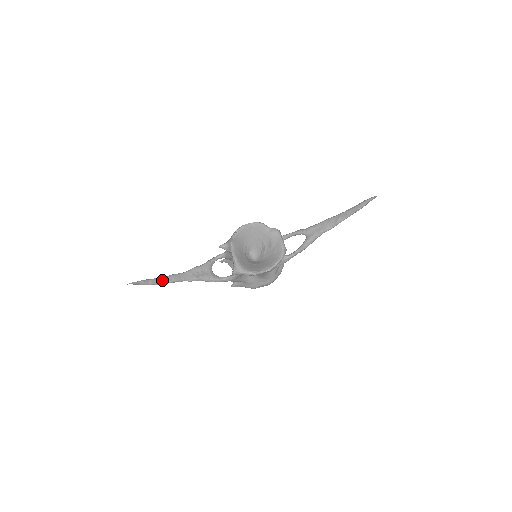
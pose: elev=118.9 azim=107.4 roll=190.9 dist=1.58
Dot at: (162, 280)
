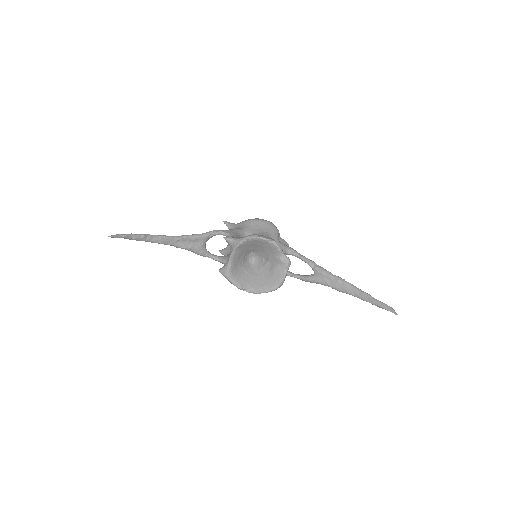
Dot at: (147, 239)
